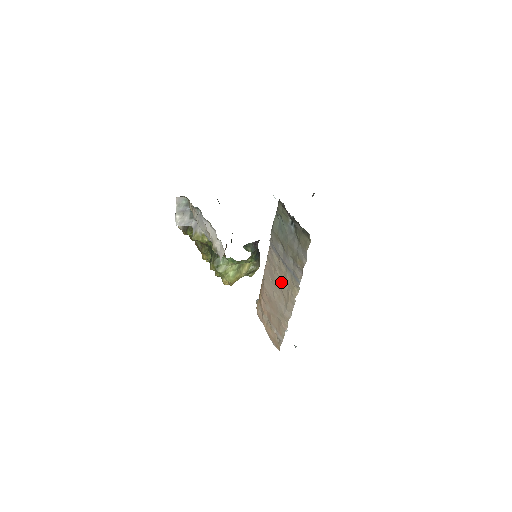
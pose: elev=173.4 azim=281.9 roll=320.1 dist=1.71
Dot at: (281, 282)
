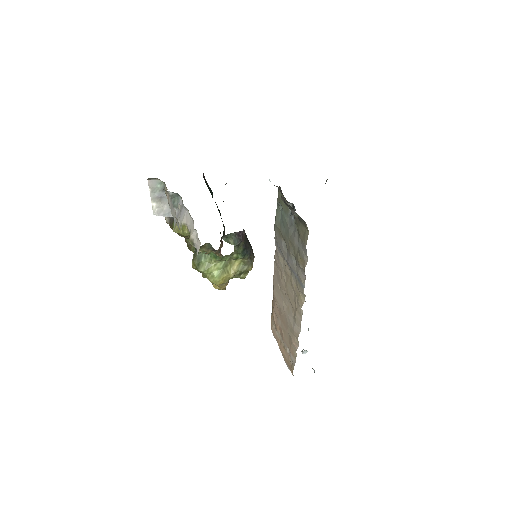
Dot at: (288, 289)
